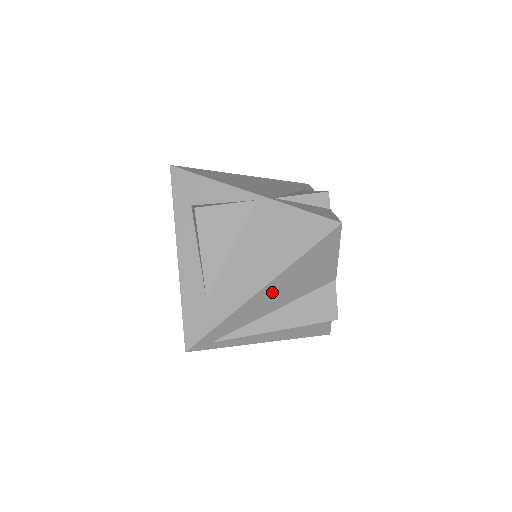
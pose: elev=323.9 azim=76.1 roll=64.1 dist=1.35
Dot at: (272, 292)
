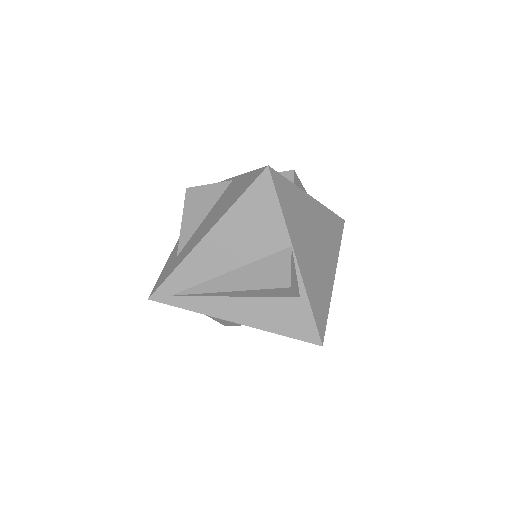
Dot at: (218, 243)
